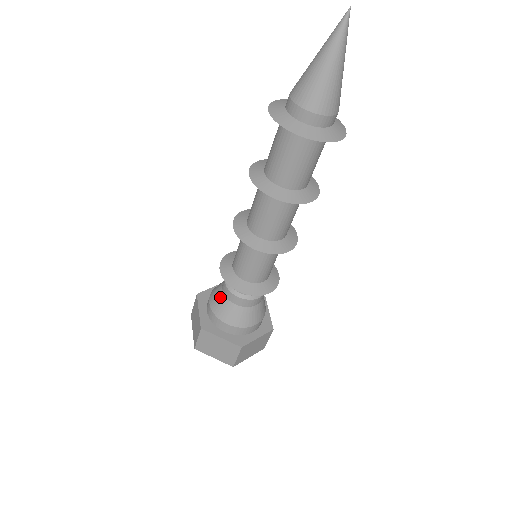
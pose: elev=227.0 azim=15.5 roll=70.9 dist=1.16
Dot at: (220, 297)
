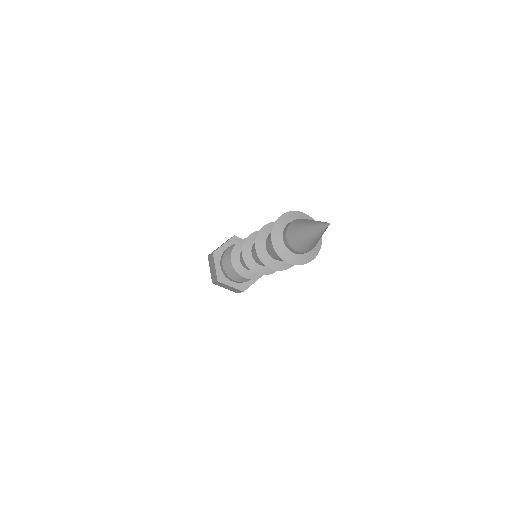
Dot at: (230, 267)
